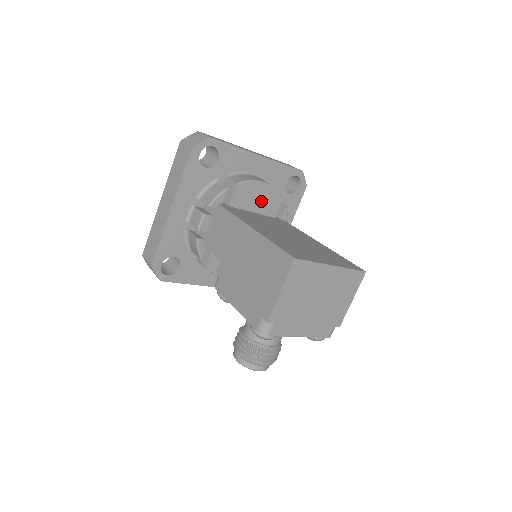
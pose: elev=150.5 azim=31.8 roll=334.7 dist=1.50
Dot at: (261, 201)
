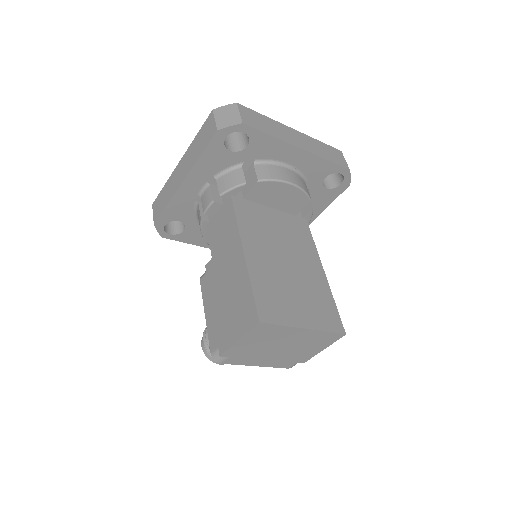
Dot at: (283, 199)
